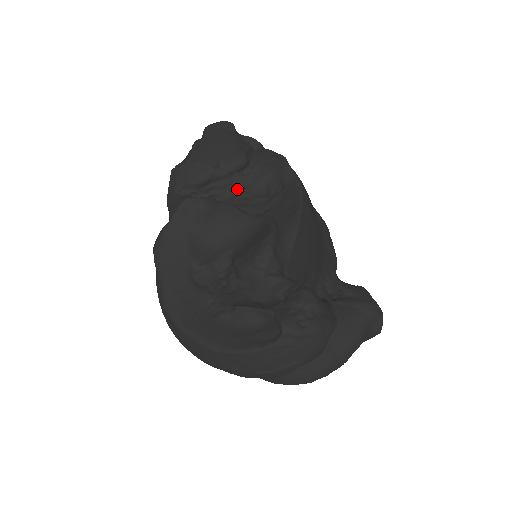
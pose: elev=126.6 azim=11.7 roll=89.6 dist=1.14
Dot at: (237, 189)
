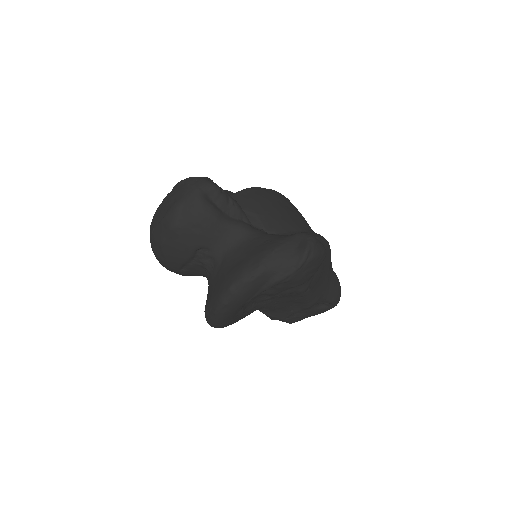
Dot at: occluded
